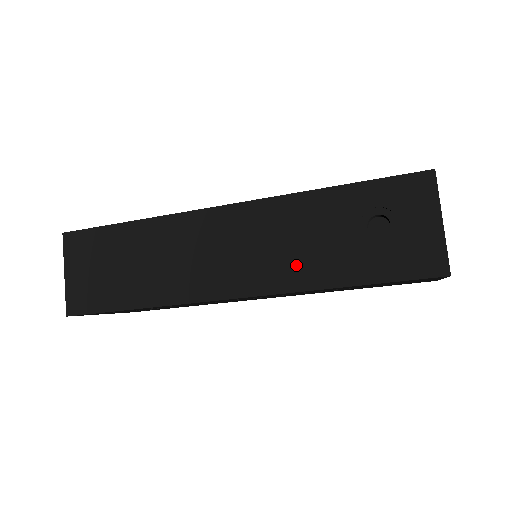
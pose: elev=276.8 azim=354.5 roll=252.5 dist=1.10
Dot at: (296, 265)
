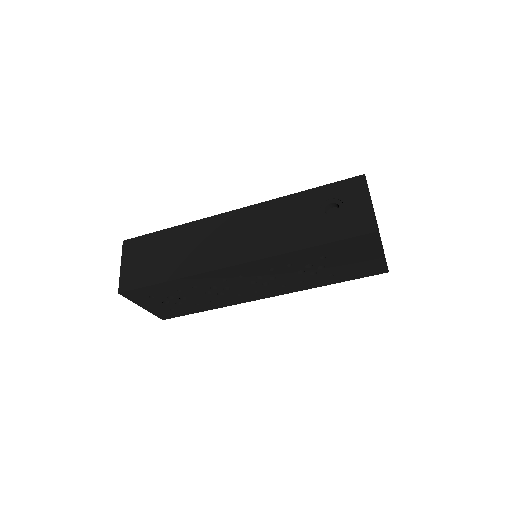
Dot at: (279, 238)
